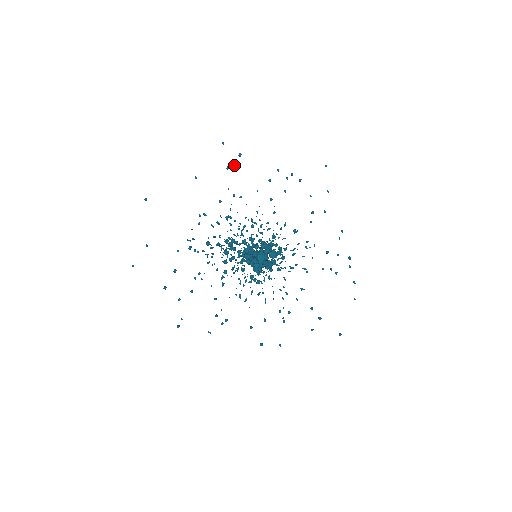
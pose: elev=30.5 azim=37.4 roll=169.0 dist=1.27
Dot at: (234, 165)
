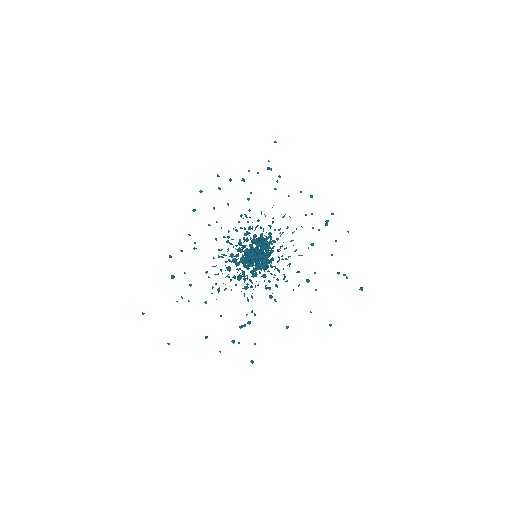
Dot at: (219, 188)
